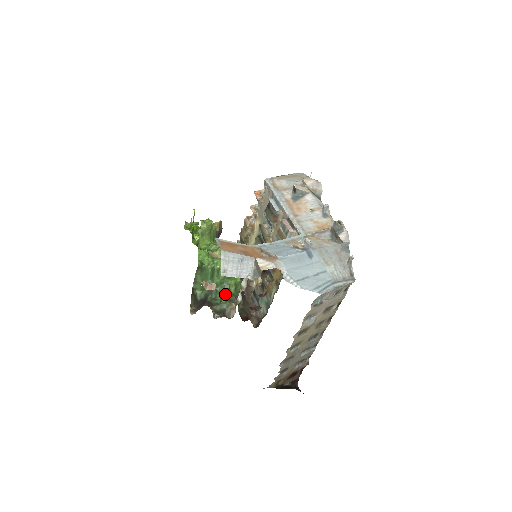
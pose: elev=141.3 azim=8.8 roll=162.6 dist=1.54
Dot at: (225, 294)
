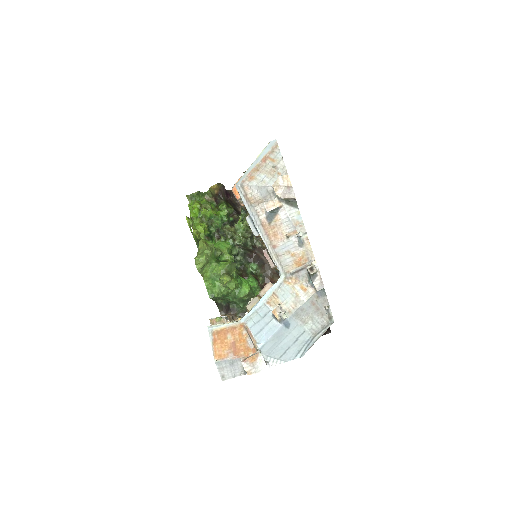
Dot at: (241, 304)
